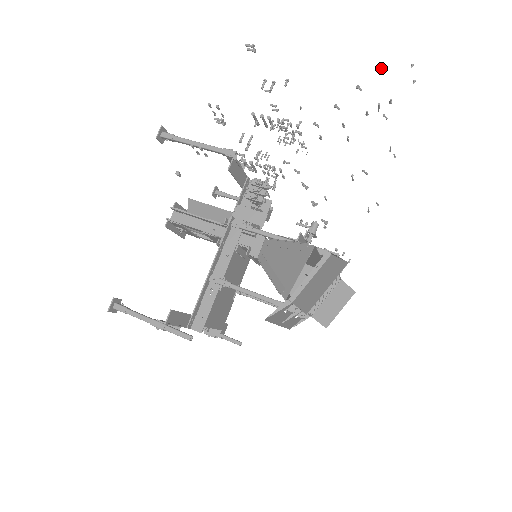
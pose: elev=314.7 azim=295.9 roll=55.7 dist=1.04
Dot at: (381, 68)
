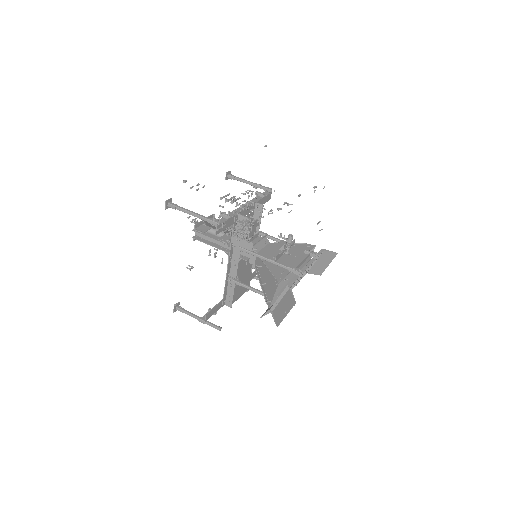
Dot at: occluded
